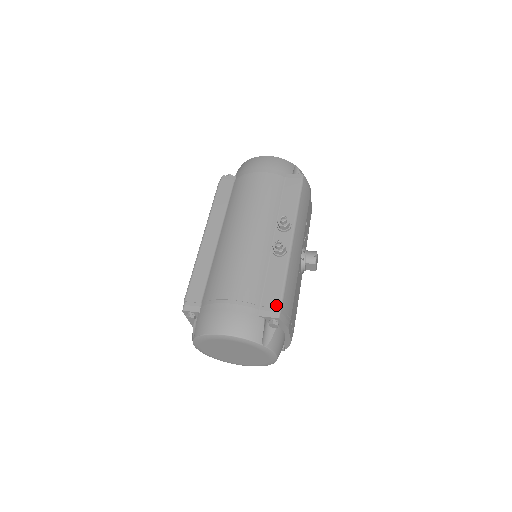
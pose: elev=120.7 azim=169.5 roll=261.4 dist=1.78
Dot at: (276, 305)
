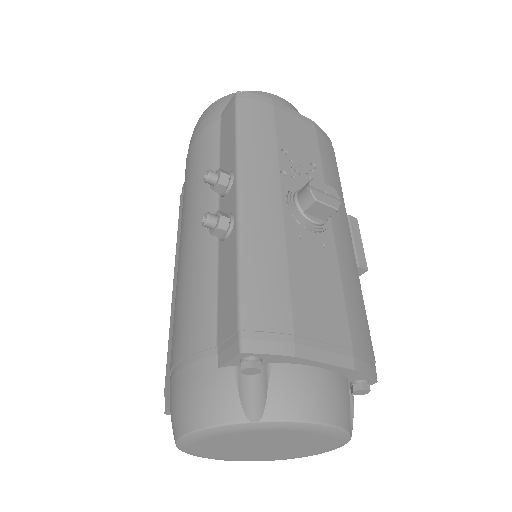
Dot at: (233, 329)
